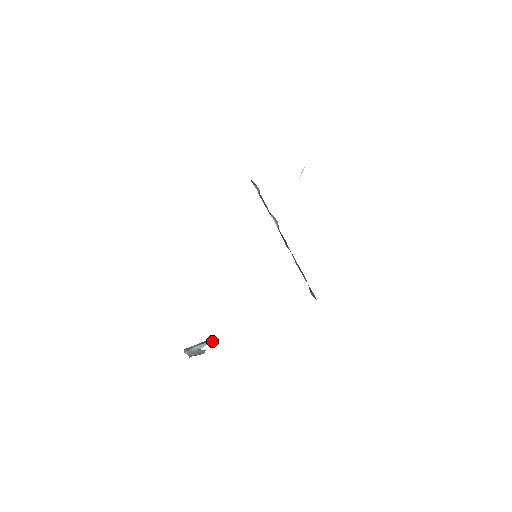
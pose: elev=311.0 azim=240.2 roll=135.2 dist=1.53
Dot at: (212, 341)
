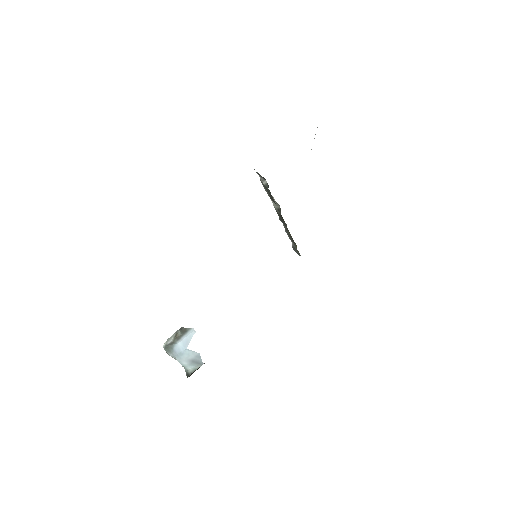
Dot at: (195, 331)
